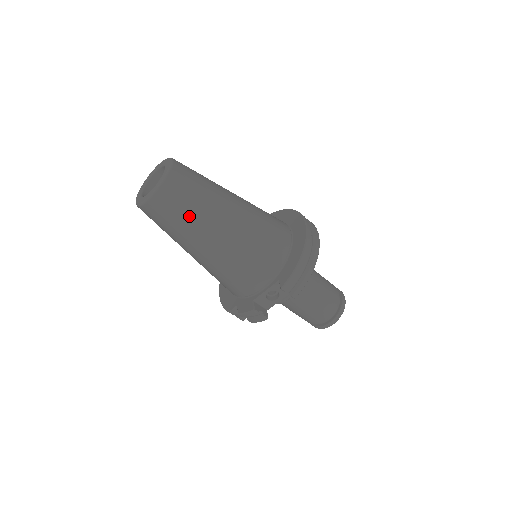
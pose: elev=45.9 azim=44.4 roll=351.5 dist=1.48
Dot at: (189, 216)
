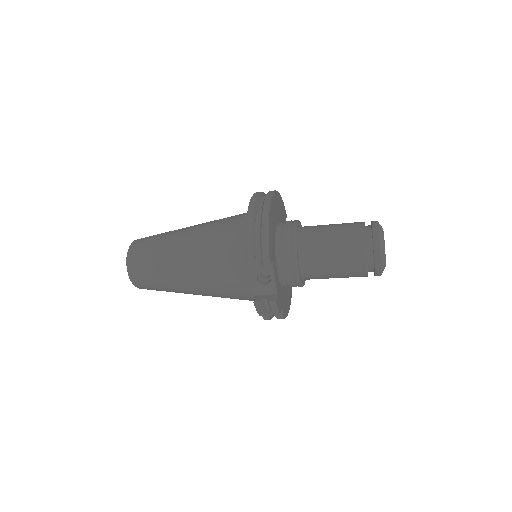
Dot at: (156, 268)
